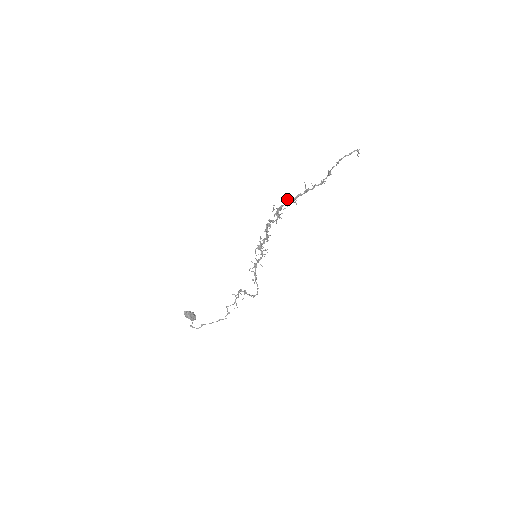
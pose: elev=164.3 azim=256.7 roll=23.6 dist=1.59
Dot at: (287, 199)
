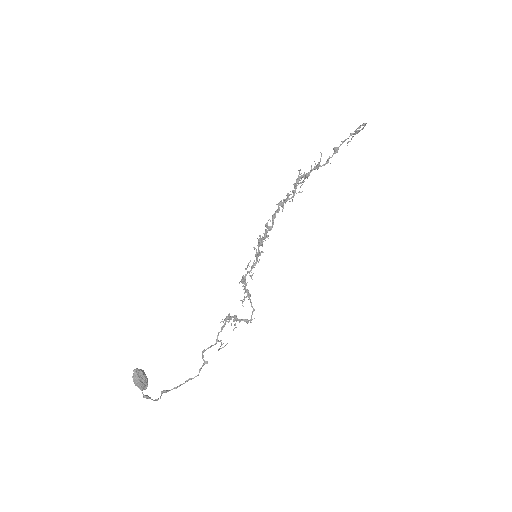
Dot at: (311, 165)
